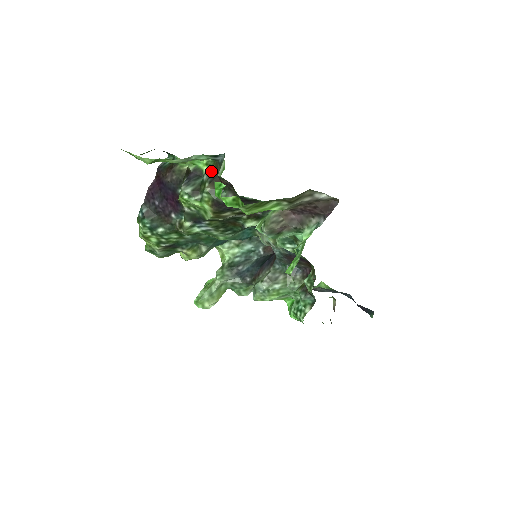
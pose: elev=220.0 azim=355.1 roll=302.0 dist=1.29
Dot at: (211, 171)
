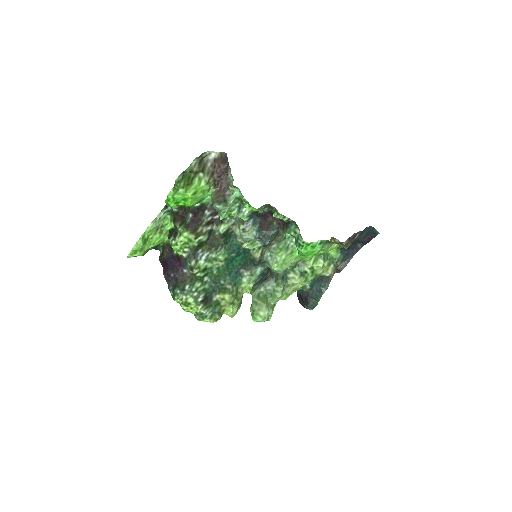
Dot at: (174, 219)
